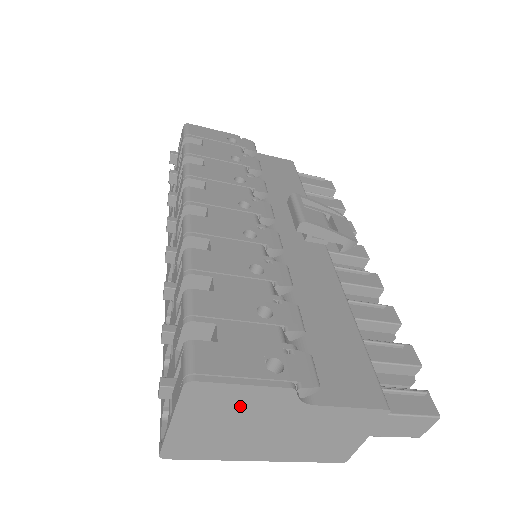
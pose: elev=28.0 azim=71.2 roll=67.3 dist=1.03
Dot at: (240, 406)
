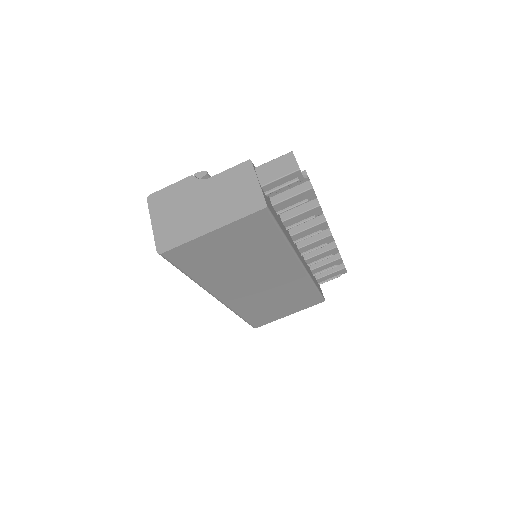
Dot at: (176, 198)
